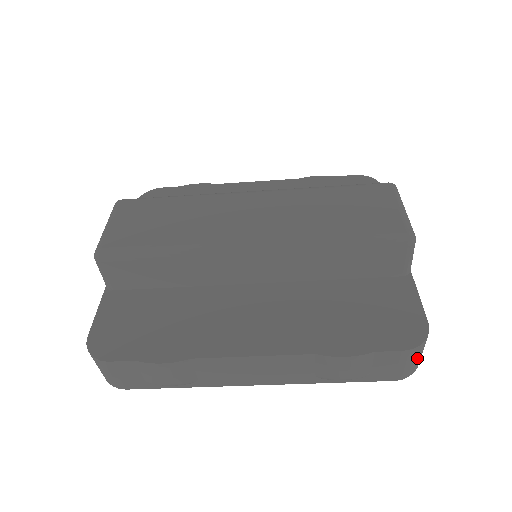
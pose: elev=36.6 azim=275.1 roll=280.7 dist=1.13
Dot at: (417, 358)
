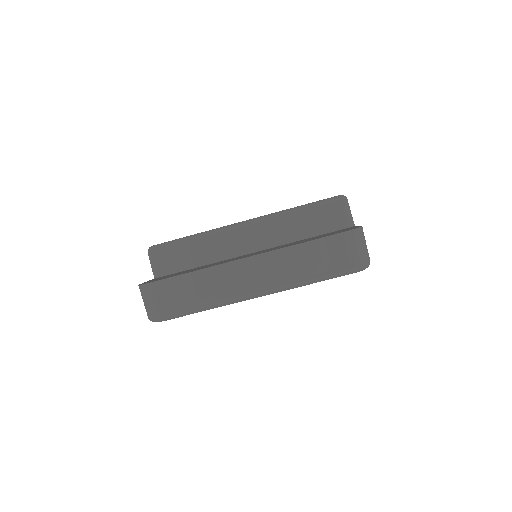
Dot at: (360, 245)
